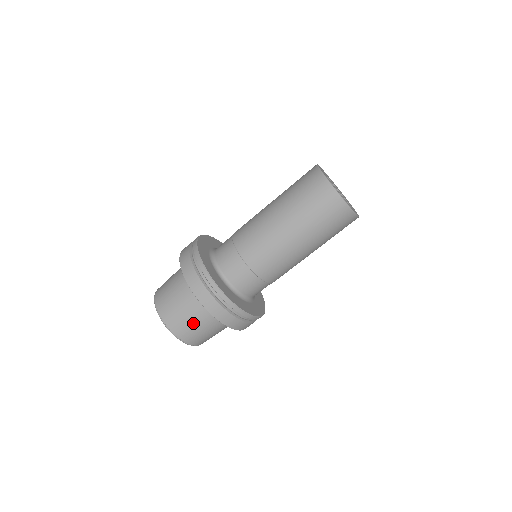
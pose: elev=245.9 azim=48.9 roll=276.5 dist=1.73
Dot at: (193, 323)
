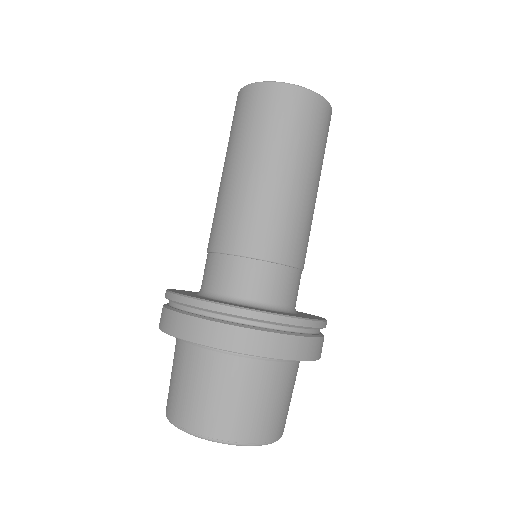
Dot at: (215, 394)
